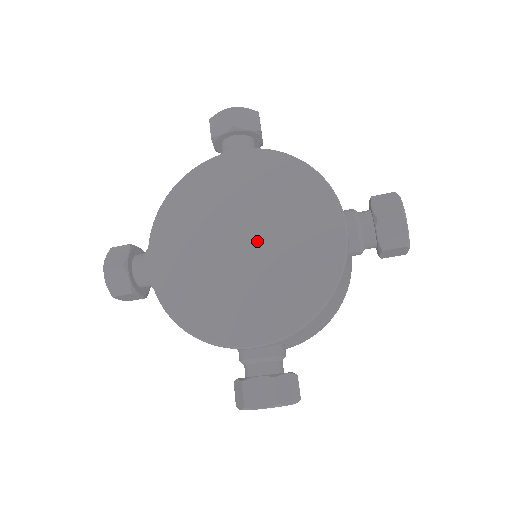
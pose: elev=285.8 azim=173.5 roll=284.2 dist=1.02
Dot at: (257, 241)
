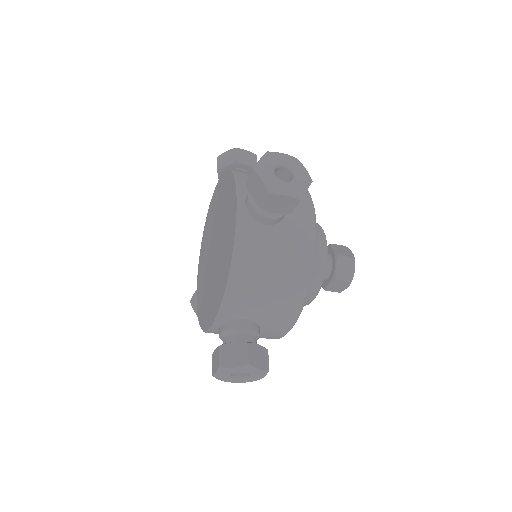
Dot at: (217, 244)
